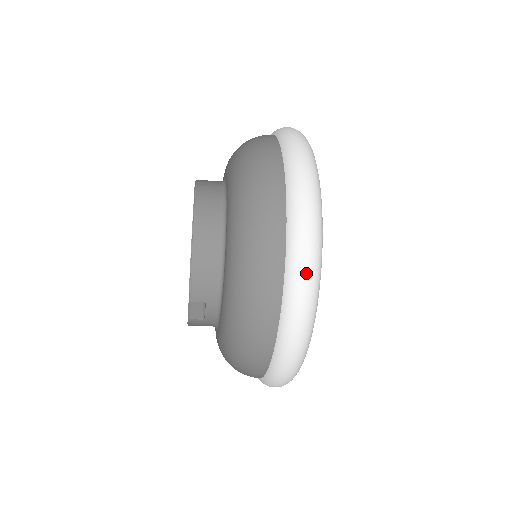
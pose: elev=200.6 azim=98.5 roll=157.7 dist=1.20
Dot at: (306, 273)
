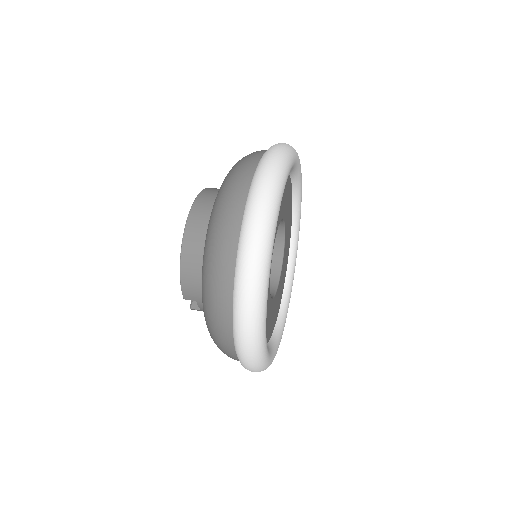
Dot at: (246, 306)
